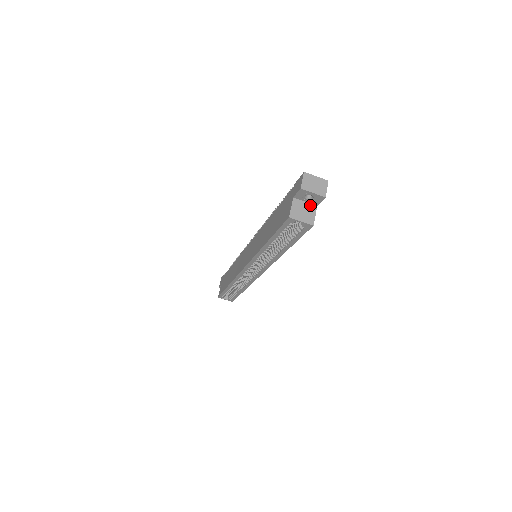
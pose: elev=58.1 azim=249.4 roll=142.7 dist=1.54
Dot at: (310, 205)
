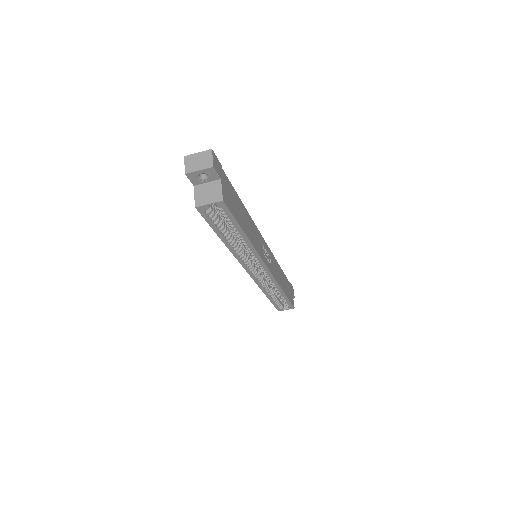
Dot at: (213, 183)
